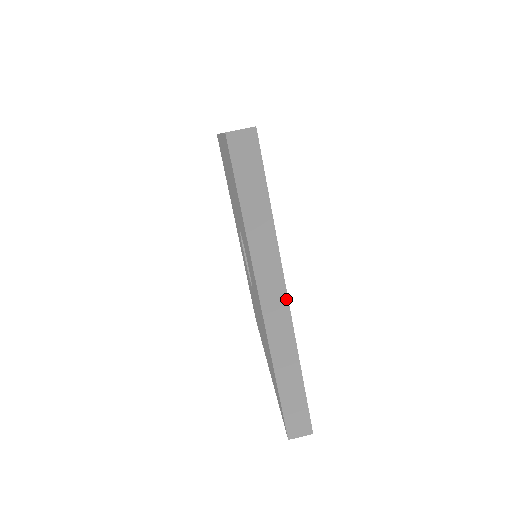
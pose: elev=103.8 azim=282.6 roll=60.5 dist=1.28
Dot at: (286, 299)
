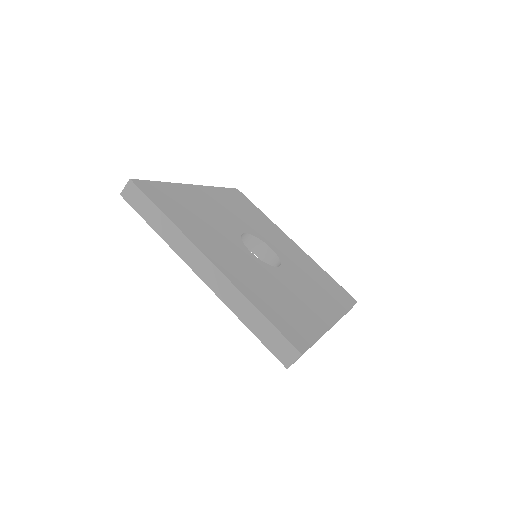
Dot at: occluded
